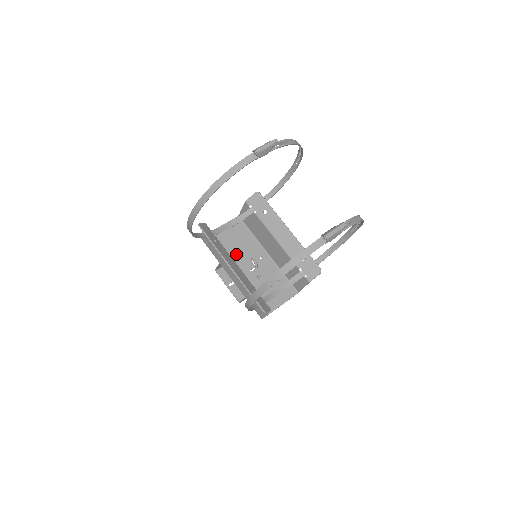
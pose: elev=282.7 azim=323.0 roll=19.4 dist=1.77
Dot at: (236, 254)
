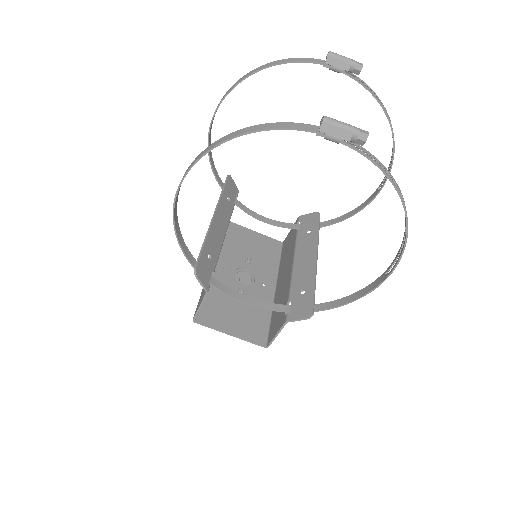
Dot at: (242, 258)
